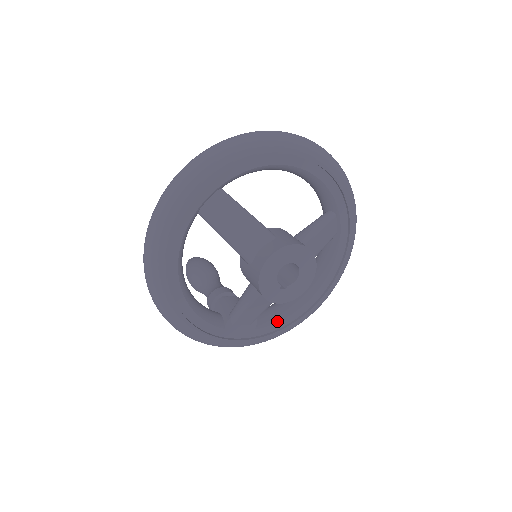
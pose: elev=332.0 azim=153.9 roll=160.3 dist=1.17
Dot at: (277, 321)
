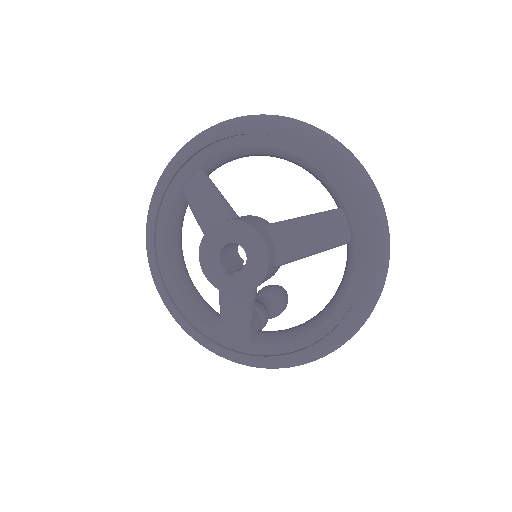
Dot at: (278, 343)
